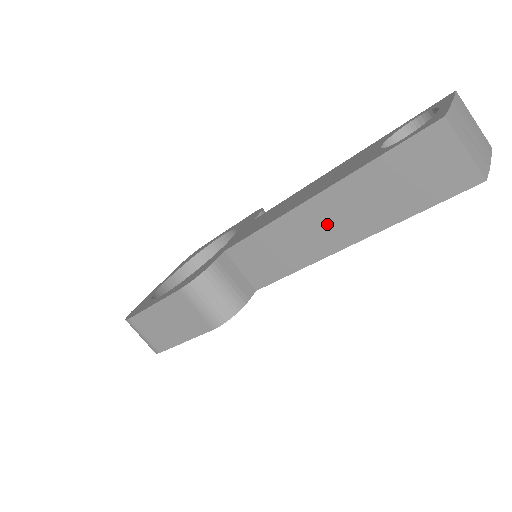
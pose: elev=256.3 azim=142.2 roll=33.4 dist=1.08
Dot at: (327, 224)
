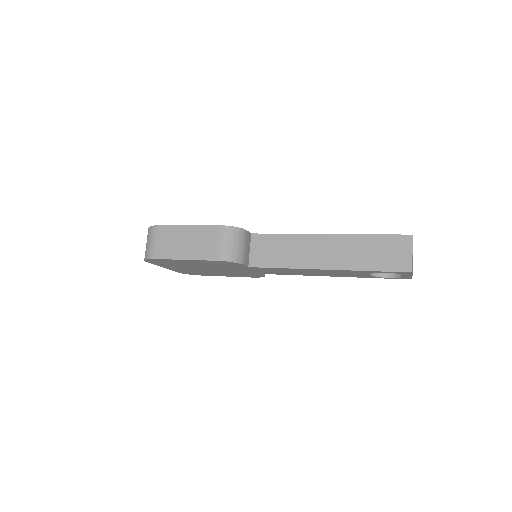
Dot at: (324, 251)
